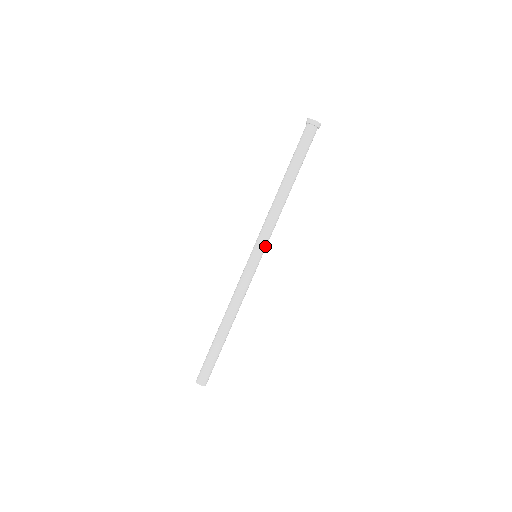
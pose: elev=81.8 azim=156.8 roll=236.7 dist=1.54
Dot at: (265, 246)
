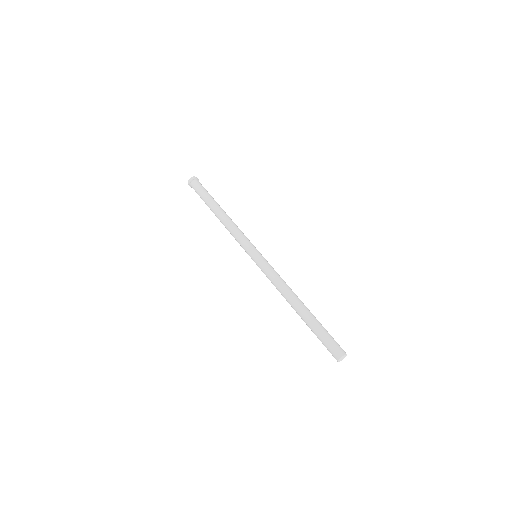
Dot at: (253, 245)
